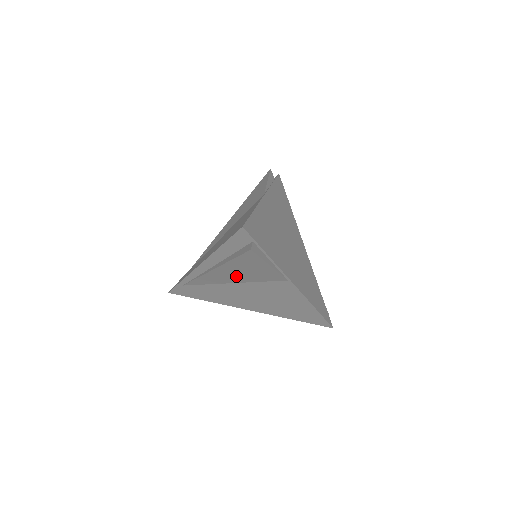
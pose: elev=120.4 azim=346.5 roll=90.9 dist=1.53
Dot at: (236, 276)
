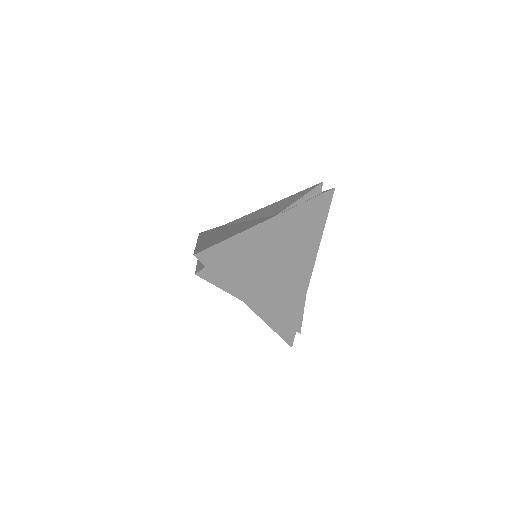
Dot at: occluded
